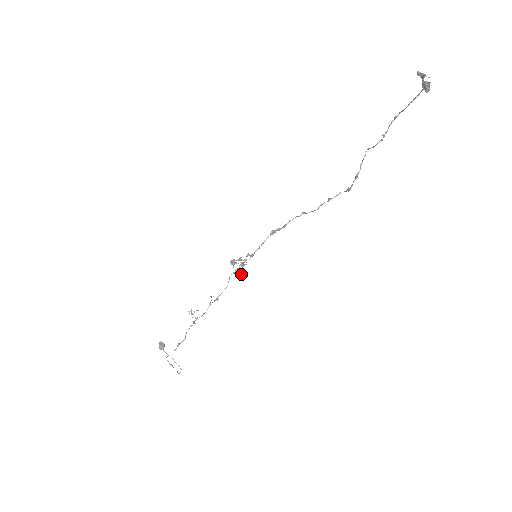
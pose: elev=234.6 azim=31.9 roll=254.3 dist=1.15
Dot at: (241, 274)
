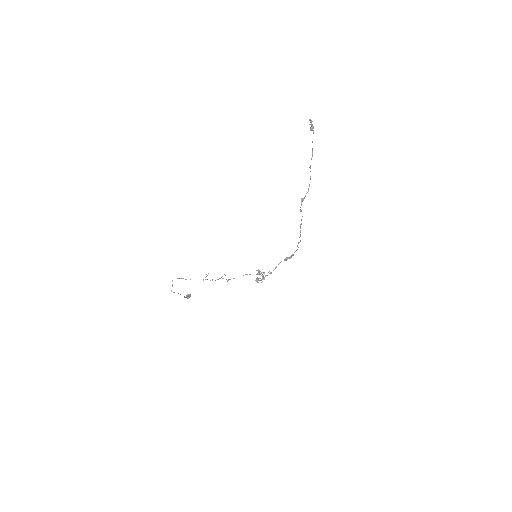
Dot at: occluded
